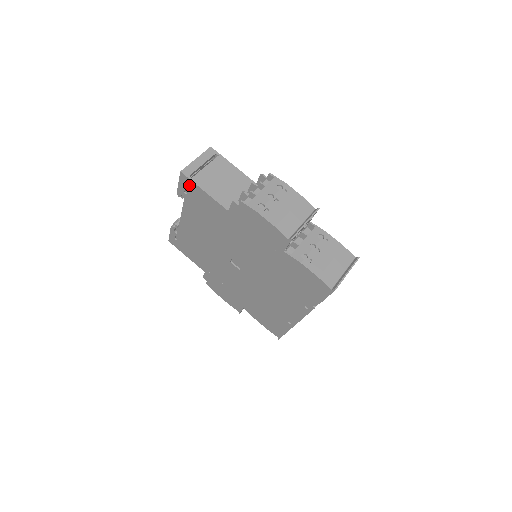
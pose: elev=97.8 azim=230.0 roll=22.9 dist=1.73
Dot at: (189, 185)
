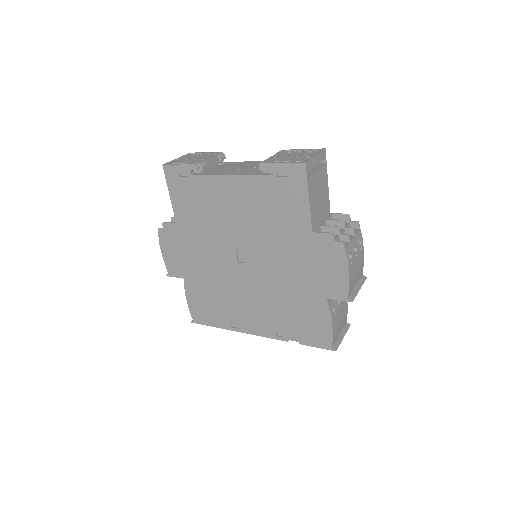
Dot at: (297, 178)
